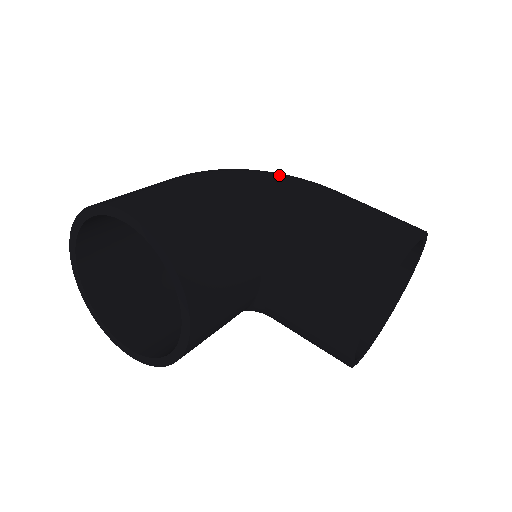
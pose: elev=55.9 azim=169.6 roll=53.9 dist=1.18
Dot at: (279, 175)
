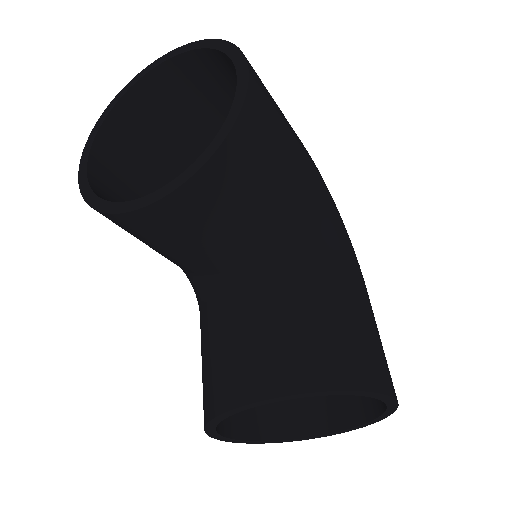
Dot at: occluded
